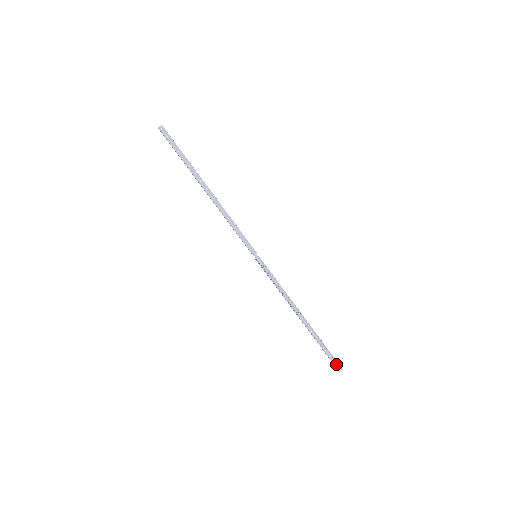
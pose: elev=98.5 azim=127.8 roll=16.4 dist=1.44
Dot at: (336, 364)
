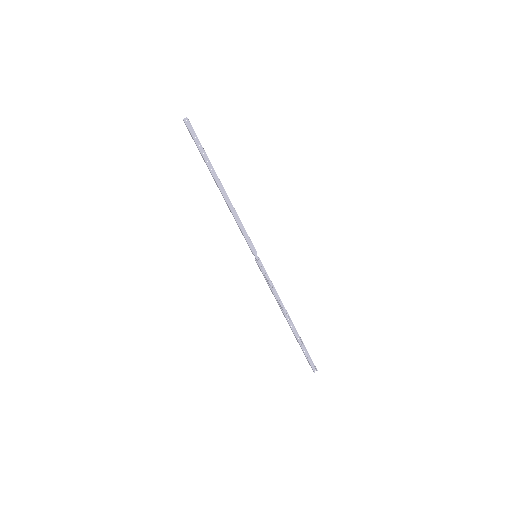
Dot at: (312, 365)
